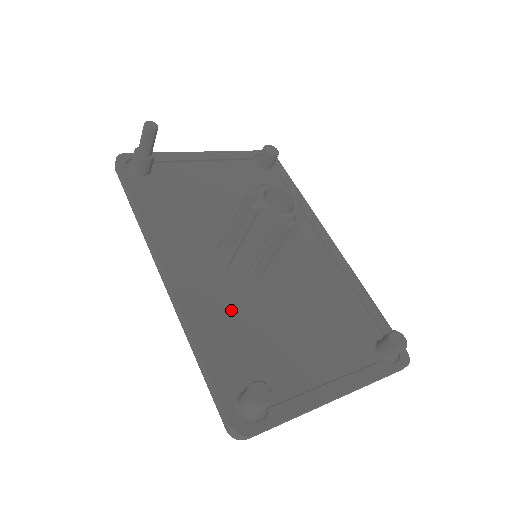
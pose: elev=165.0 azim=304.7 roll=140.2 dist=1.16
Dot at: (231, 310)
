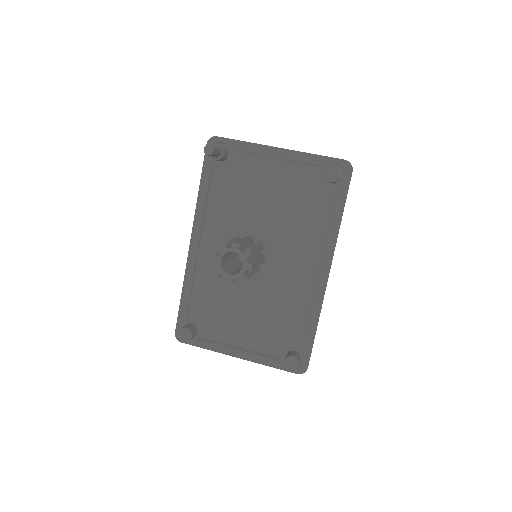
Dot at: (215, 281)
